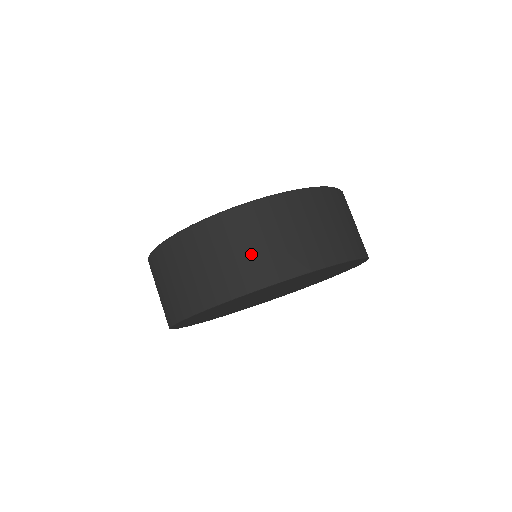
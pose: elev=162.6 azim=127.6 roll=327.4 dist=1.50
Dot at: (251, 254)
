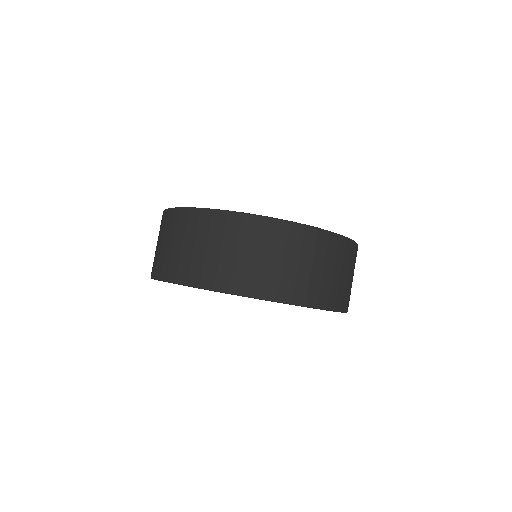
Dot at: (234, 260)
